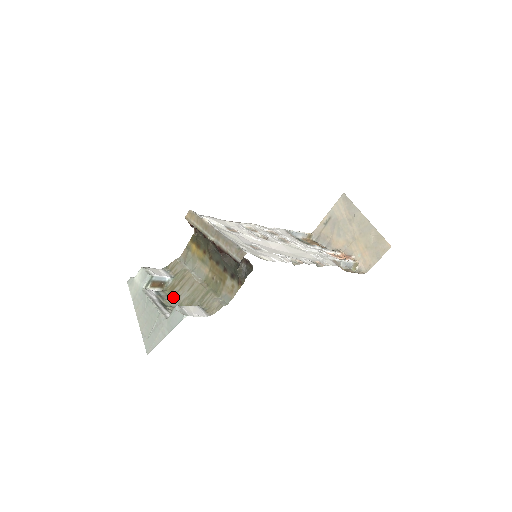
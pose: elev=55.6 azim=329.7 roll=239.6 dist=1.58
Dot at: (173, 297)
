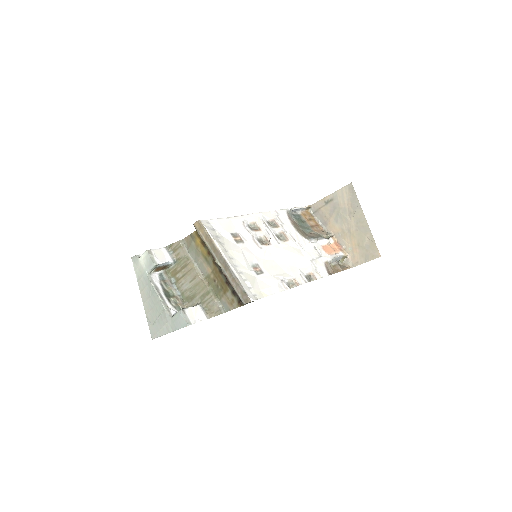
Dot at: (175, 283)
